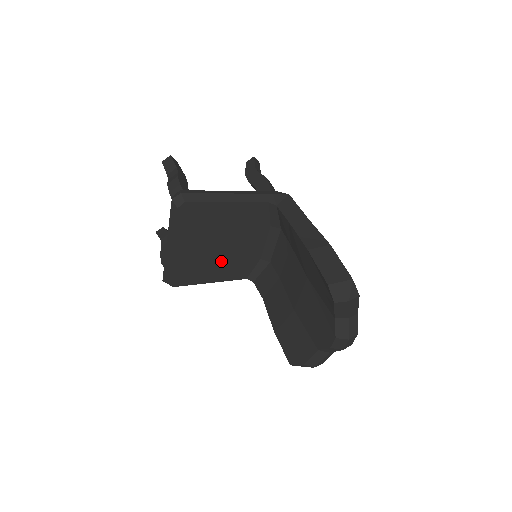
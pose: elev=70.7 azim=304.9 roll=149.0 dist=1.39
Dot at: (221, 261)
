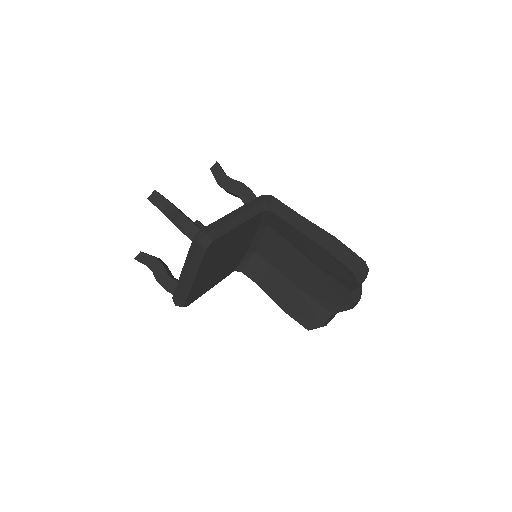
Dot at: (222, 269)
